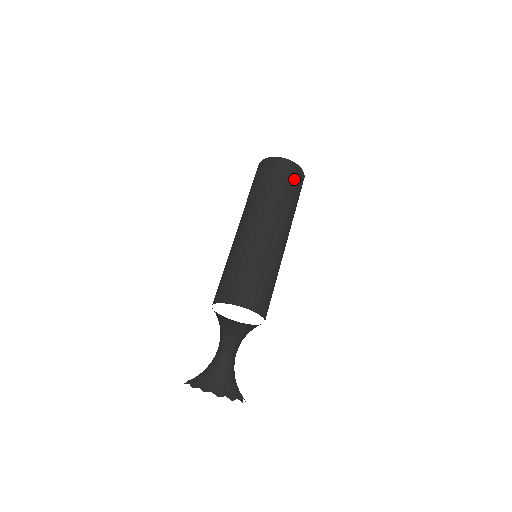
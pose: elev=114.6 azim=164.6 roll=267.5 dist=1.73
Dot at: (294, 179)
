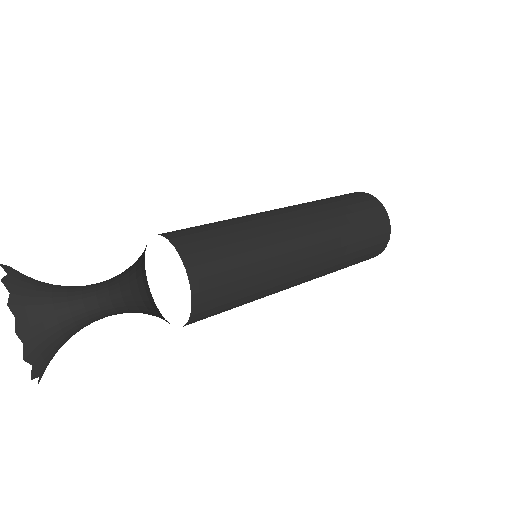
Dot at: (374, 226)
